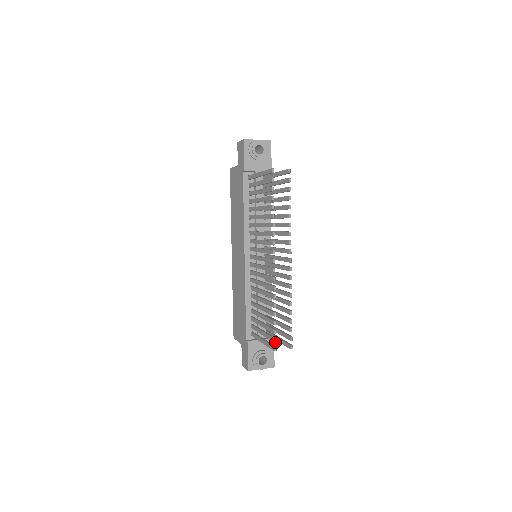
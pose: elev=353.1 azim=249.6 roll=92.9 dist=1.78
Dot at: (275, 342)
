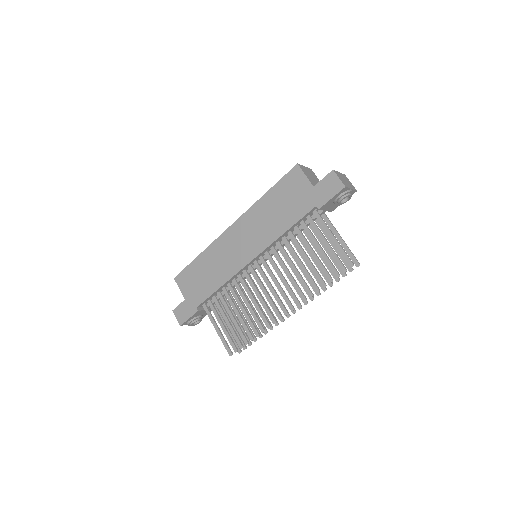
Dot at: occluded
